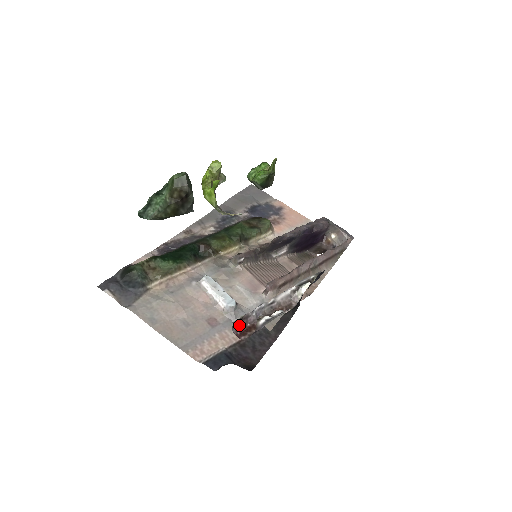
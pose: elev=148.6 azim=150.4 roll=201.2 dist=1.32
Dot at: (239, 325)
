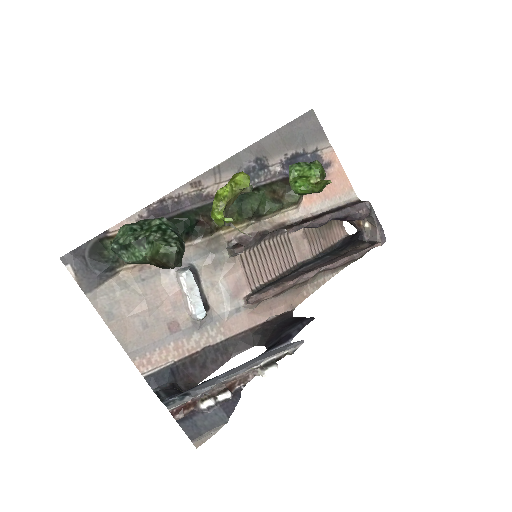
Dot at: (178, 406)
